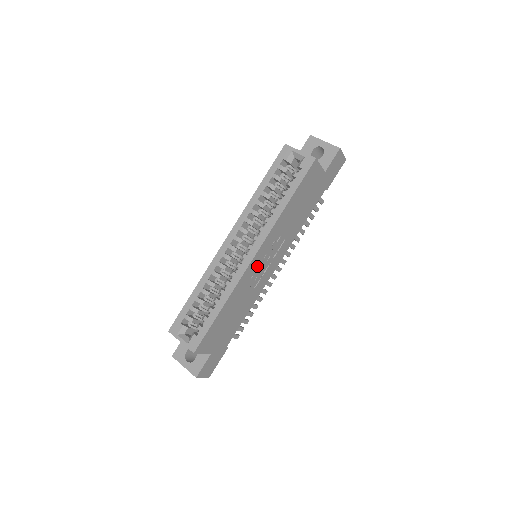
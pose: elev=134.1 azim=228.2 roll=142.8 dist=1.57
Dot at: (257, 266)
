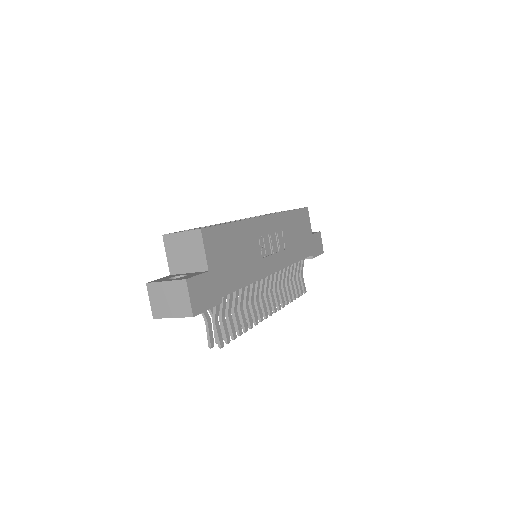
Dot at: (265, 233)
